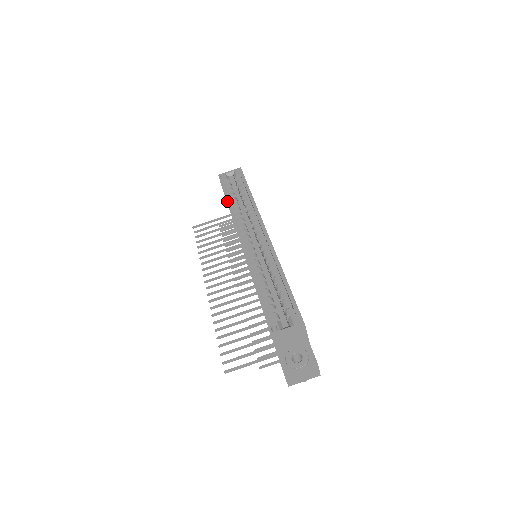
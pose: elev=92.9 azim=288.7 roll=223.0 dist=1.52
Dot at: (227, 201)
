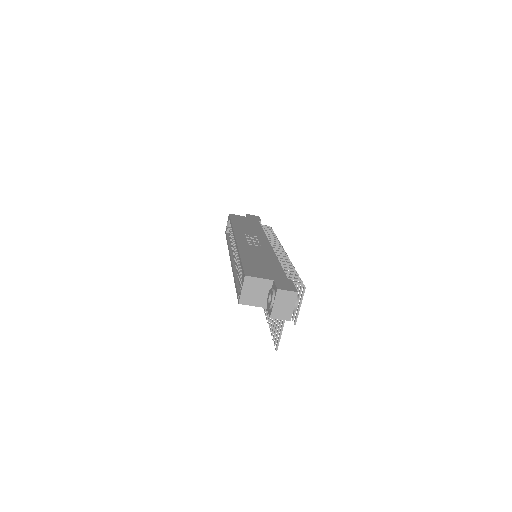
Dot at: (227, 243)
